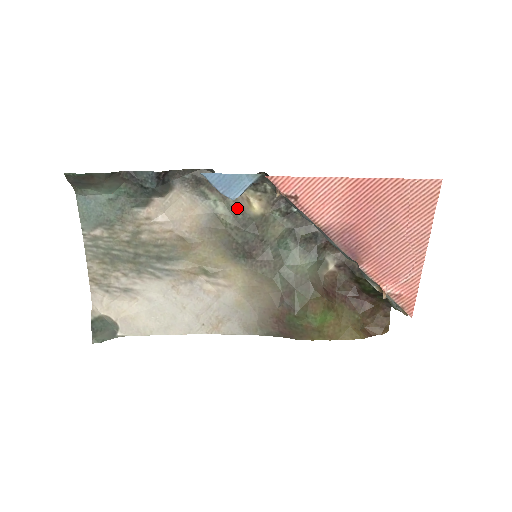
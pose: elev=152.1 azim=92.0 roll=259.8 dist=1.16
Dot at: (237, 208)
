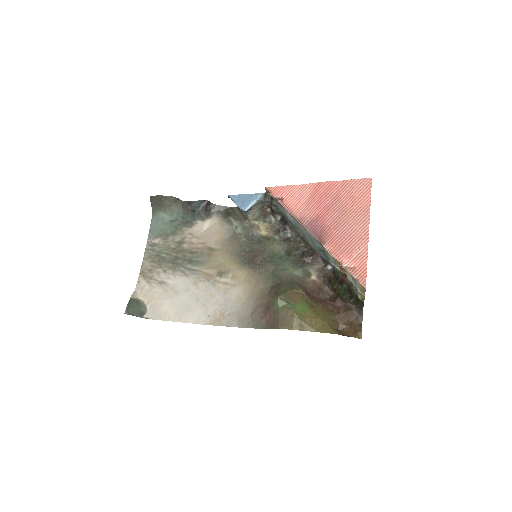
Dot at: (249, 229)
